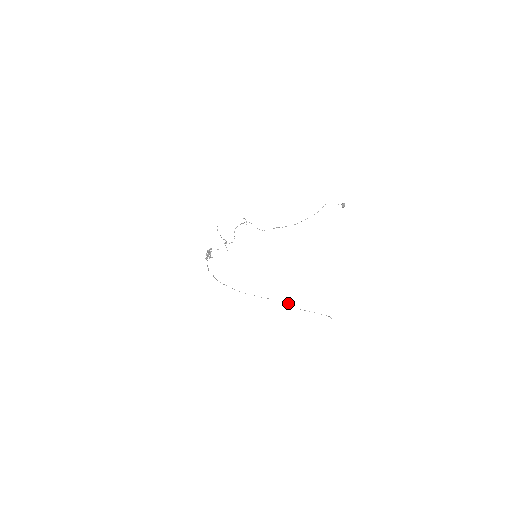
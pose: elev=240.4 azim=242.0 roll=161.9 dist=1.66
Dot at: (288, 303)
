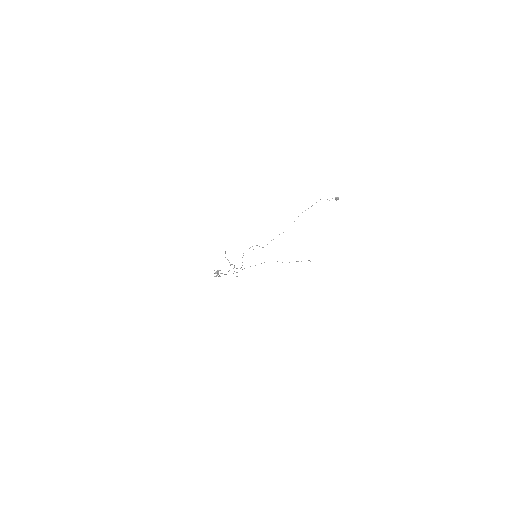
Dot at: occluded
